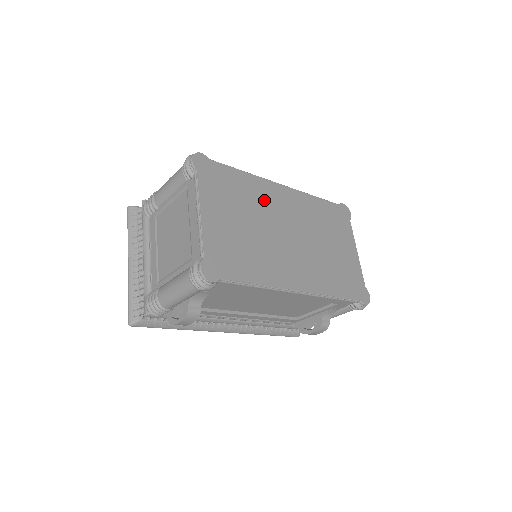
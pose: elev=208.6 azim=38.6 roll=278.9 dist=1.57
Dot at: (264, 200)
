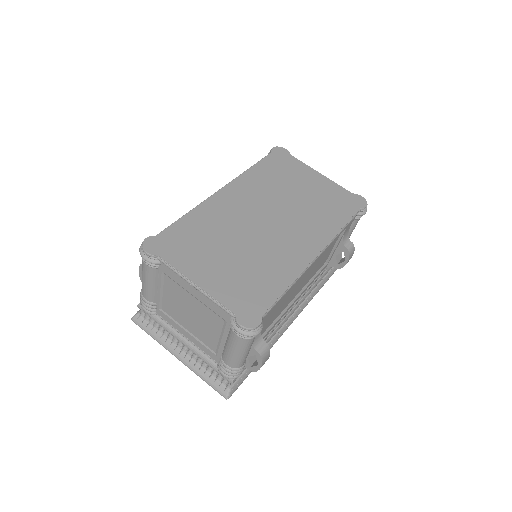
Dot at: (223, 218)
